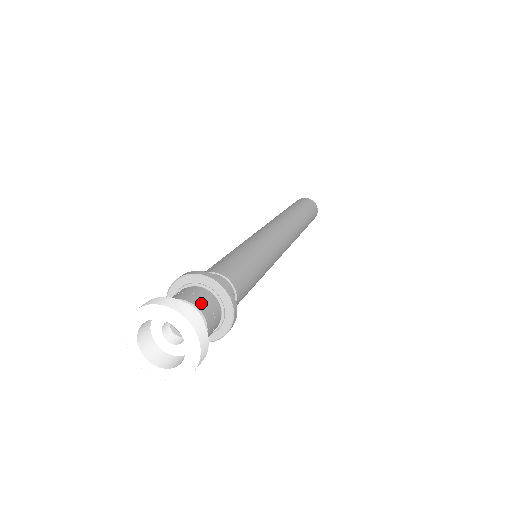
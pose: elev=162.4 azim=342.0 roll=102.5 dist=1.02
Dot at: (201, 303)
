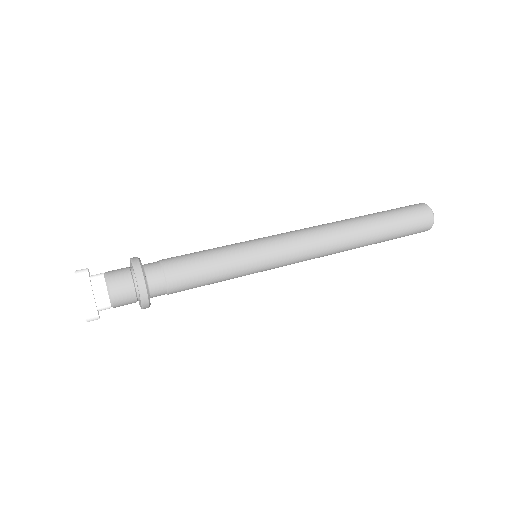
Dot at: (119, 300)
